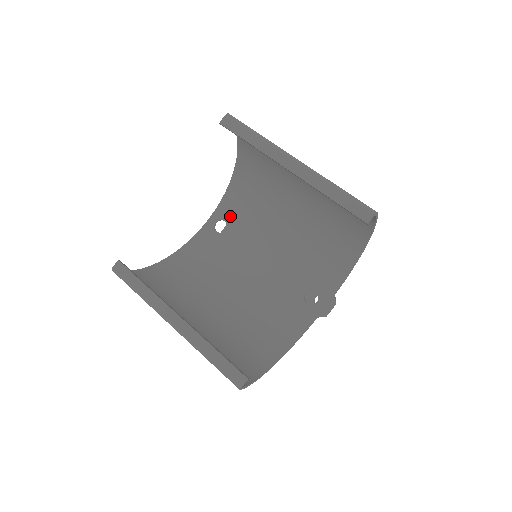
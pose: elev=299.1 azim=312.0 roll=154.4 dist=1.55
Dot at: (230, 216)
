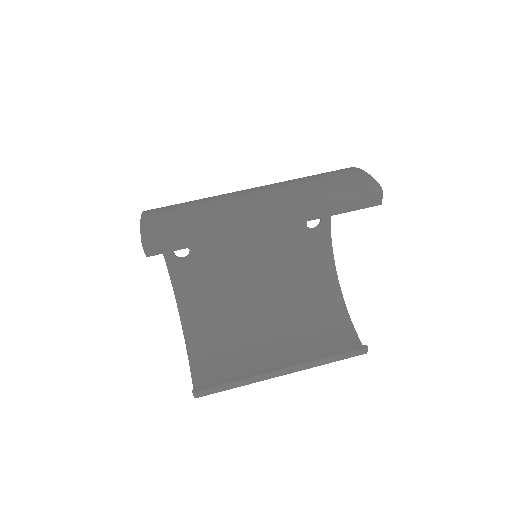
Dot at: occluded
